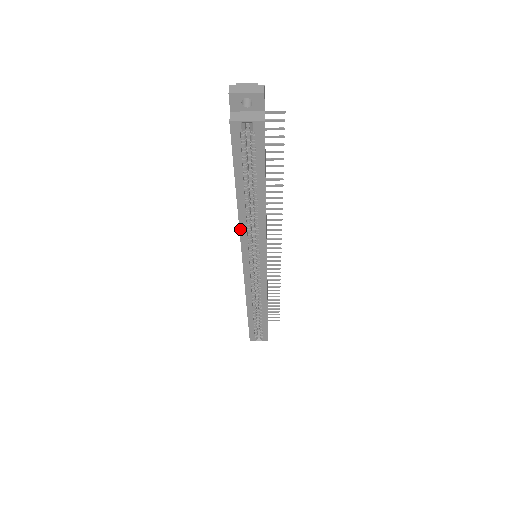
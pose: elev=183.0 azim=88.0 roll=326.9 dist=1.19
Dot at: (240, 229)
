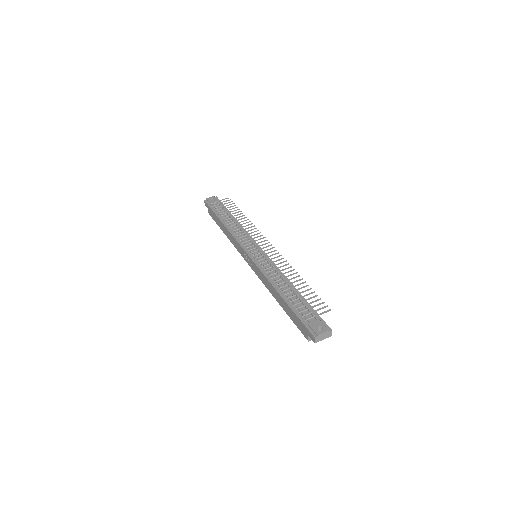
Dot at: (266, 287)
